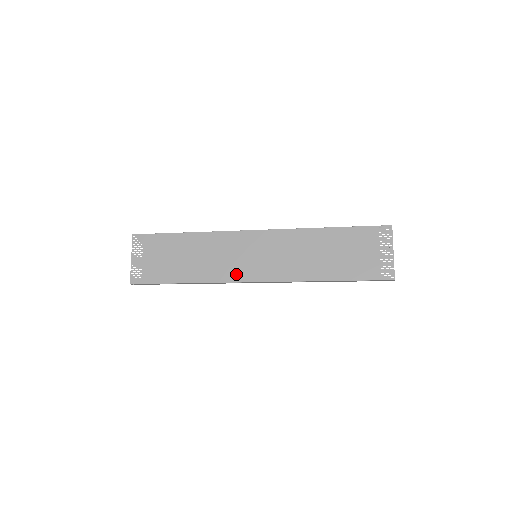
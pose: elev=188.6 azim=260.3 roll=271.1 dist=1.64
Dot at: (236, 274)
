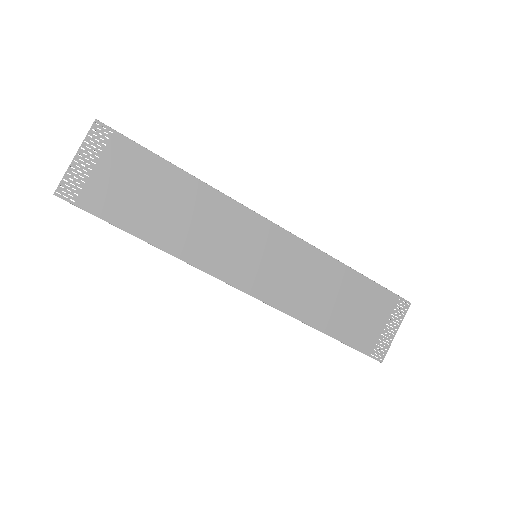
Dot at: (220, 266)
